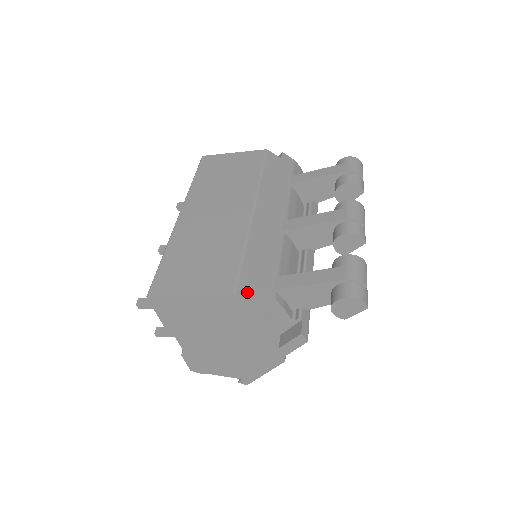
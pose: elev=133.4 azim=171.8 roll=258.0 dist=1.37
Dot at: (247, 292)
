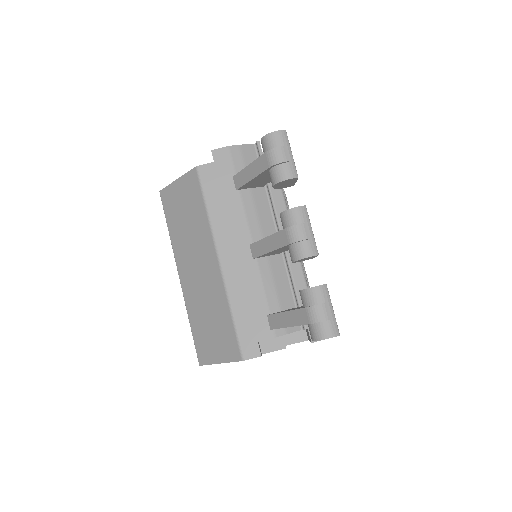
Dot at: (251, 351)
